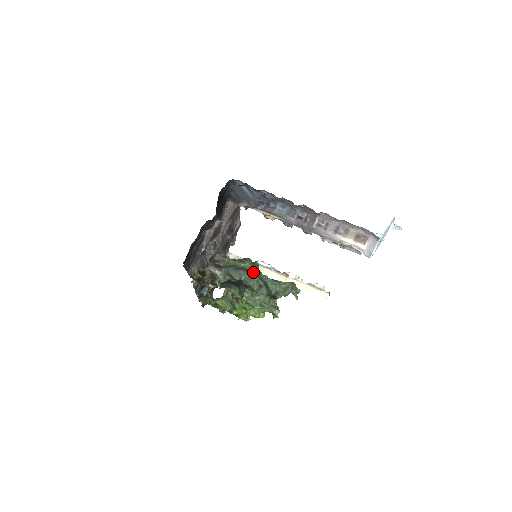
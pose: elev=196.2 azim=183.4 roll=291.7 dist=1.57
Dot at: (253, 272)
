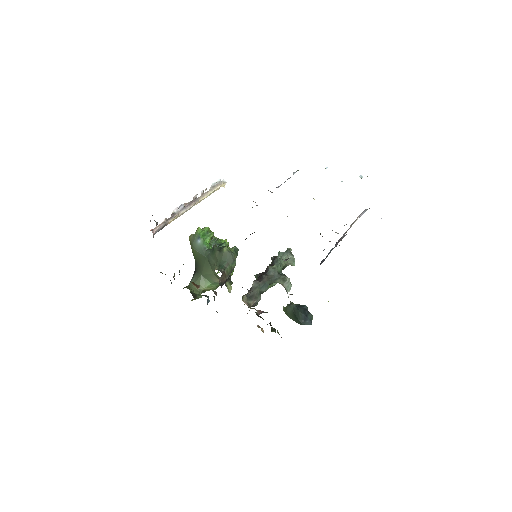
Dot at: (273, 275)
